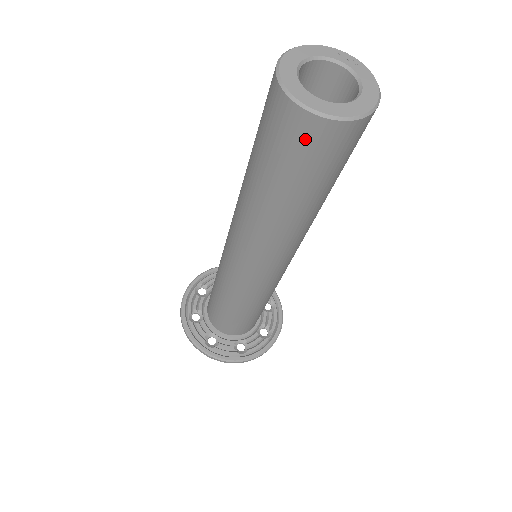
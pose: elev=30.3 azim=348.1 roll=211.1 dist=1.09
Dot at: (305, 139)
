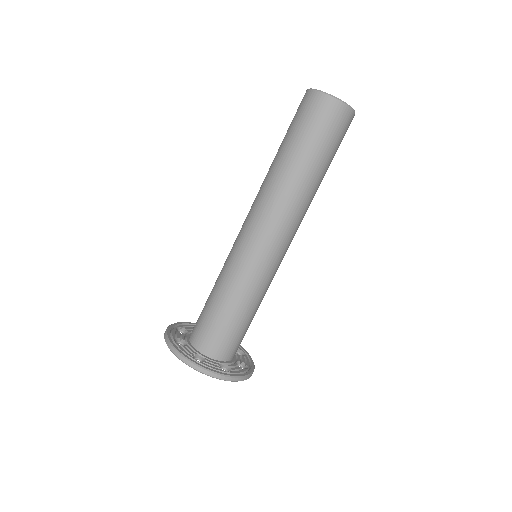
Dot at: (308, 106)
